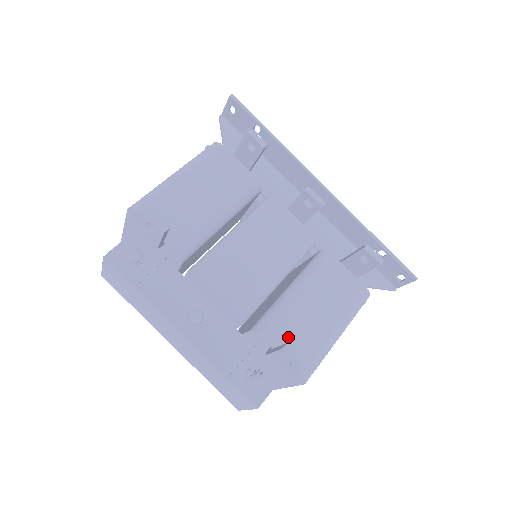
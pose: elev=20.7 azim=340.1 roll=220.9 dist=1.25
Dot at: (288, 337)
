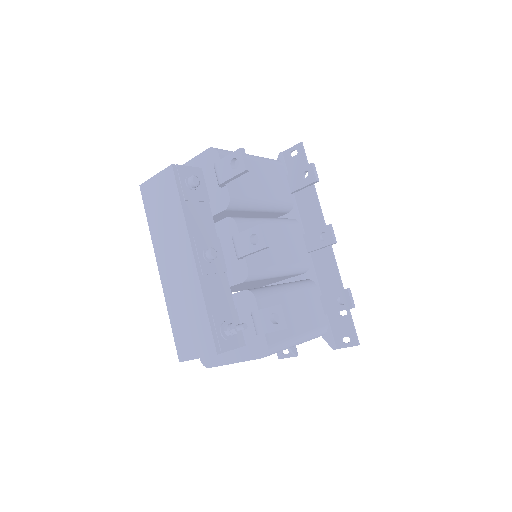
Dot at: occluded
